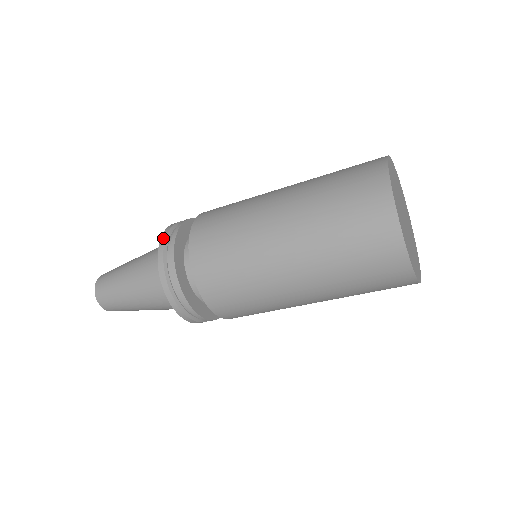
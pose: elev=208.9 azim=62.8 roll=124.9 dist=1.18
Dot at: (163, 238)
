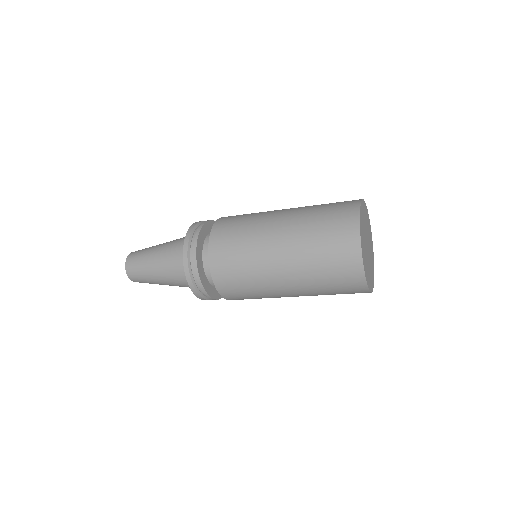
Dot at: (189, 281)
